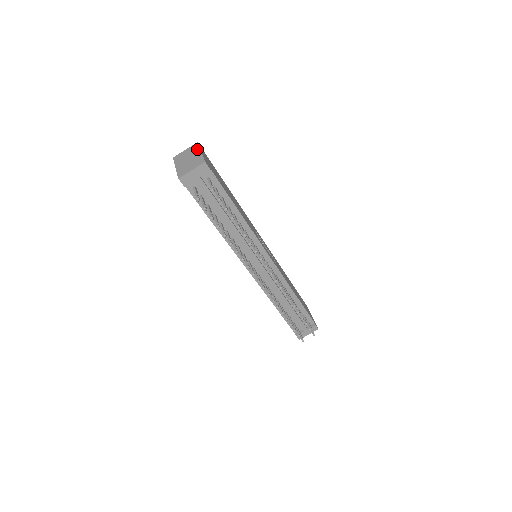
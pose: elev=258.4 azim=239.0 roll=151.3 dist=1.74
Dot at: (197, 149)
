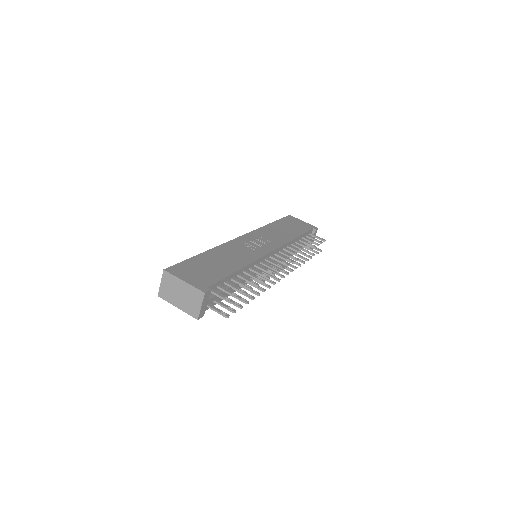
Dot at: (175, 280)
